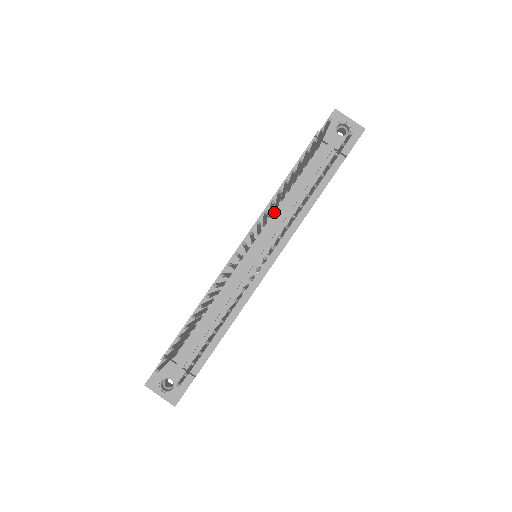
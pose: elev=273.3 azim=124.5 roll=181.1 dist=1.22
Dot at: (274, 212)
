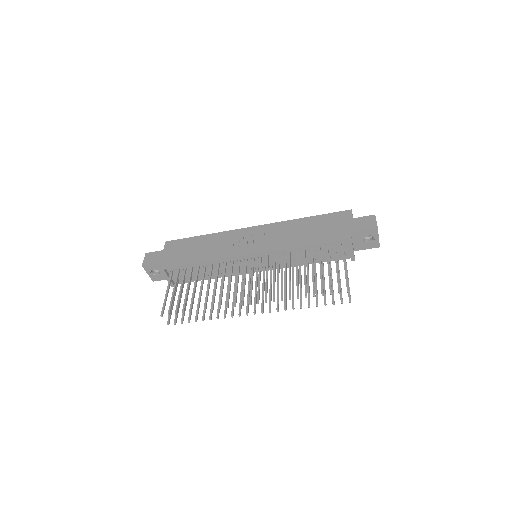
Dot at: (286, 254)
